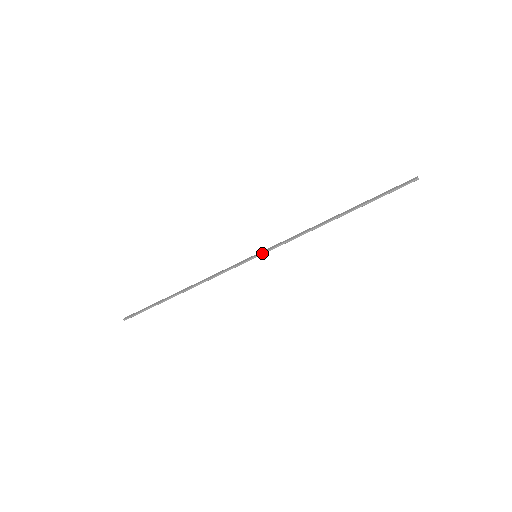
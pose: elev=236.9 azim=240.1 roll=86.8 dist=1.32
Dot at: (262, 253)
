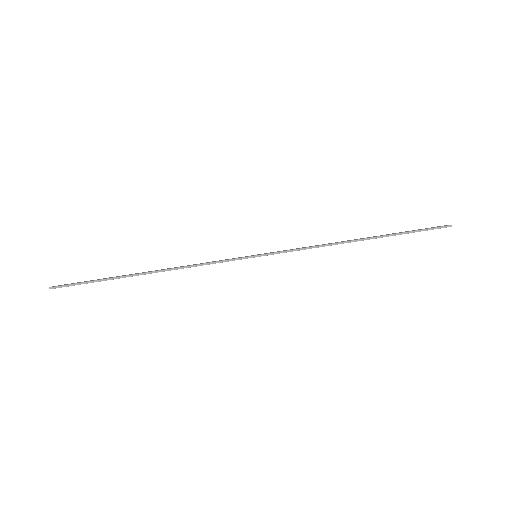
Dot at: (265, 254)
